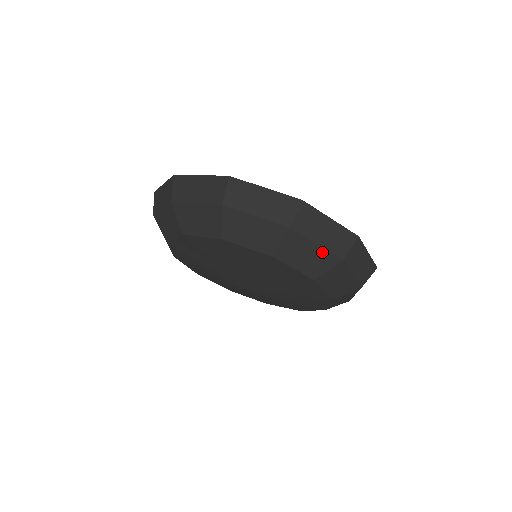
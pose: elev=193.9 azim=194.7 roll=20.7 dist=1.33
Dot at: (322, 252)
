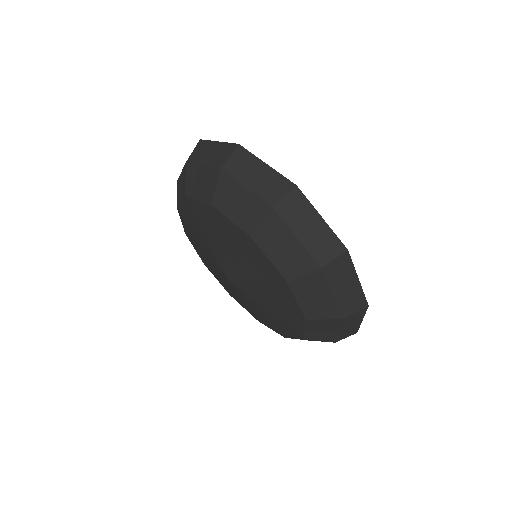
Dot at: (331, 302)
